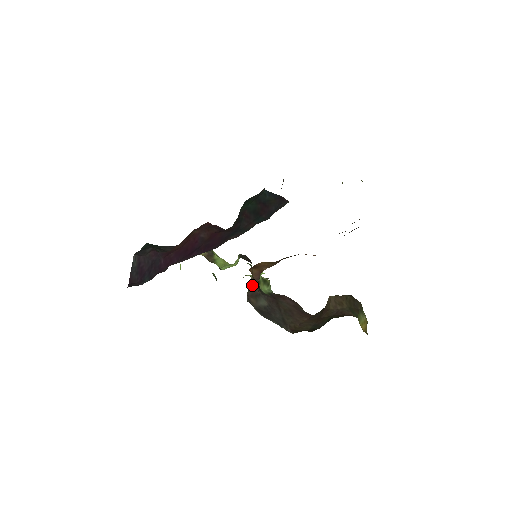
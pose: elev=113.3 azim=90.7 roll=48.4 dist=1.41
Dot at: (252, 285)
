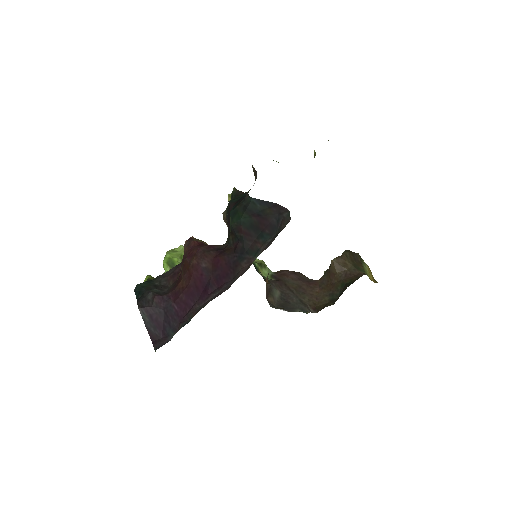
Dot at: occluded
